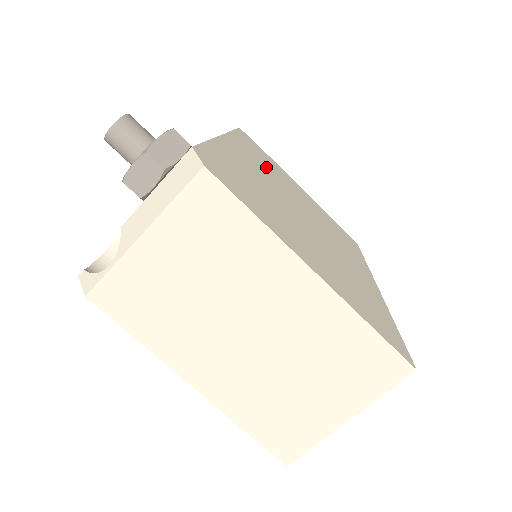
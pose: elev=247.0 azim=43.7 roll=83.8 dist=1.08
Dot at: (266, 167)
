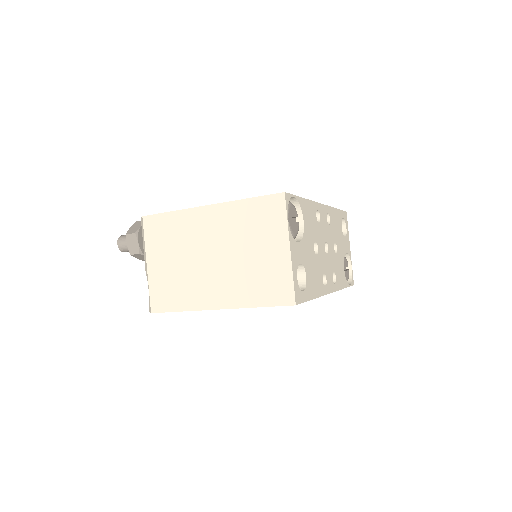
Dot at: occluded
